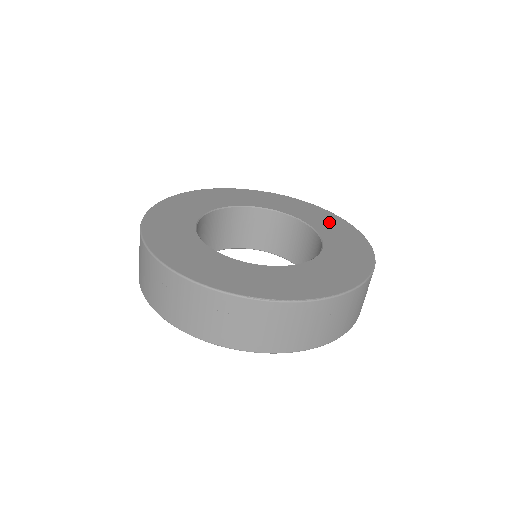
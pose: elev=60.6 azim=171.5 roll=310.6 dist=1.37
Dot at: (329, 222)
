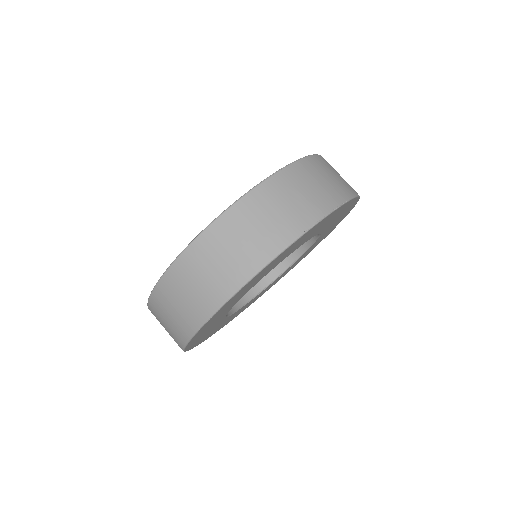
Dot at: occluded
